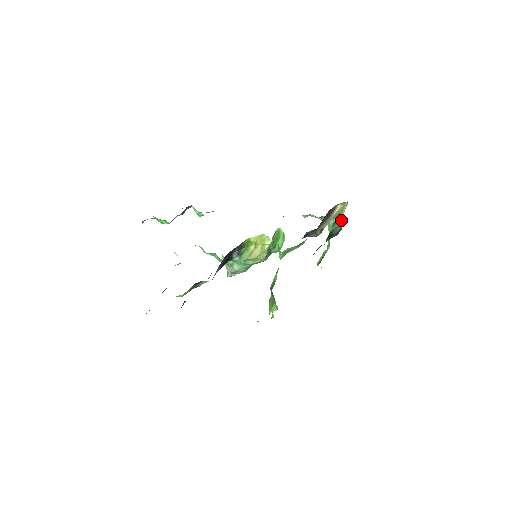
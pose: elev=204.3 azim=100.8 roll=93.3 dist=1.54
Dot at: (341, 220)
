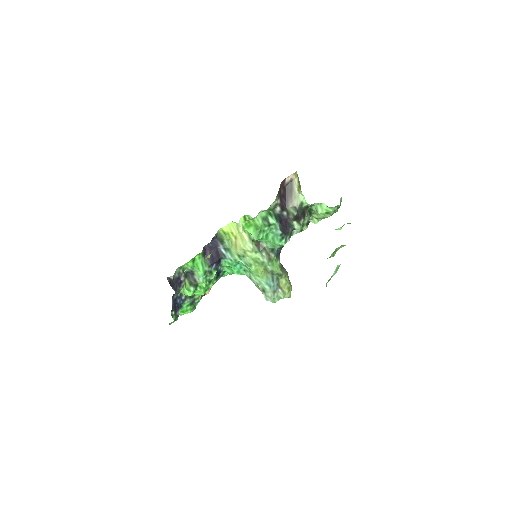
Dot at: occluded
